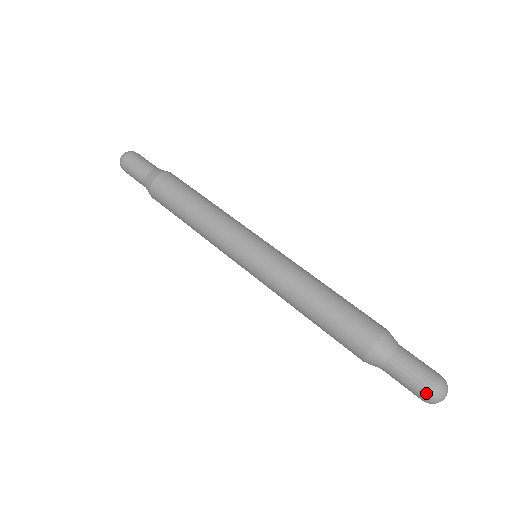
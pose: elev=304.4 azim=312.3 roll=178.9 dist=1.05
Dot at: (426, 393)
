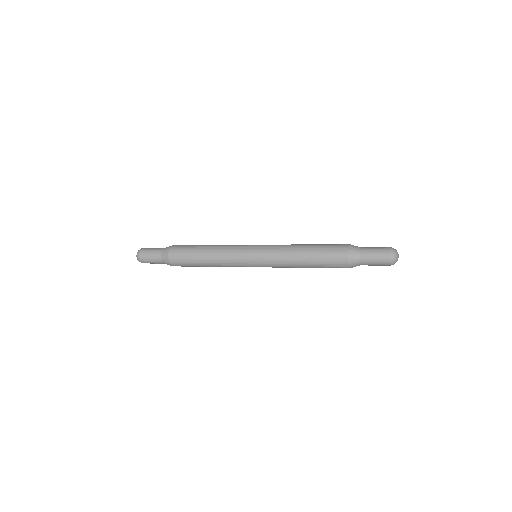
Dot at: (388, 249)
